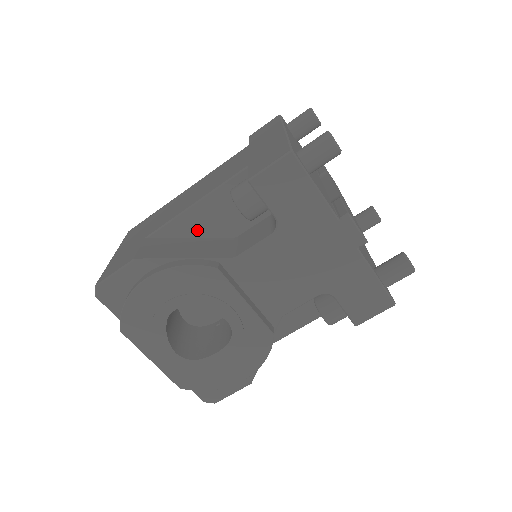
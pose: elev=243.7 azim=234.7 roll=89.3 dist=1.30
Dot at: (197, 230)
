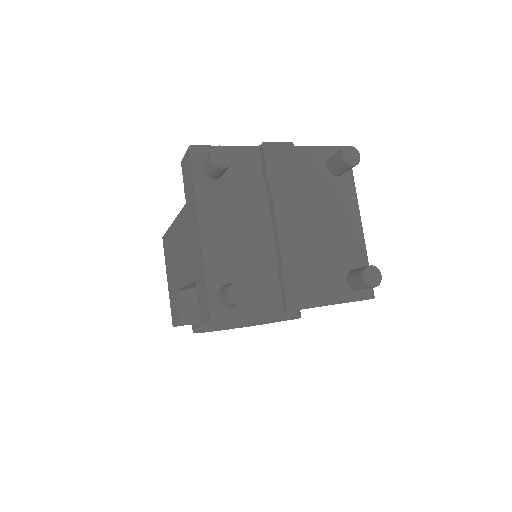
Dot at: occluded
